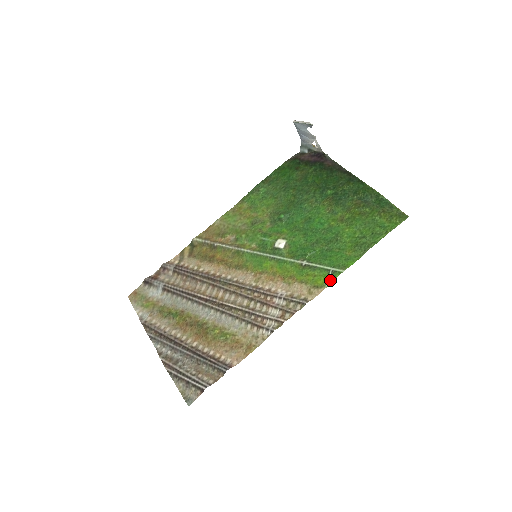
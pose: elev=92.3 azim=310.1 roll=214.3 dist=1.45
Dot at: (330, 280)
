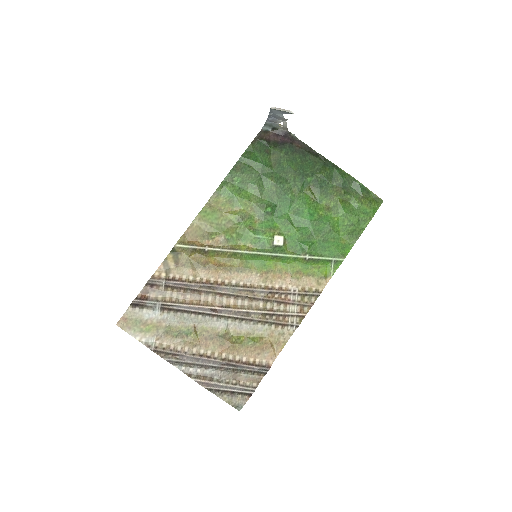
Dot at: (334, 269)
